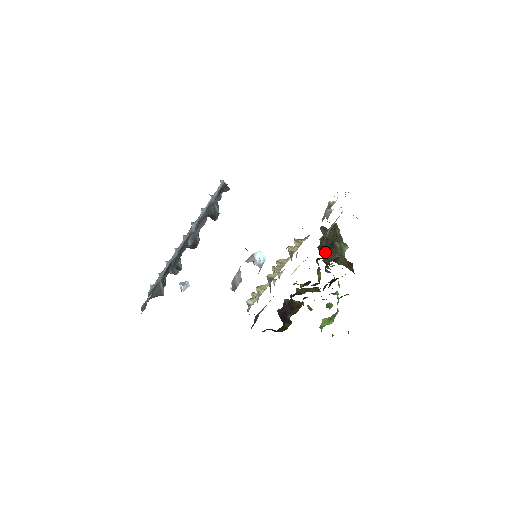
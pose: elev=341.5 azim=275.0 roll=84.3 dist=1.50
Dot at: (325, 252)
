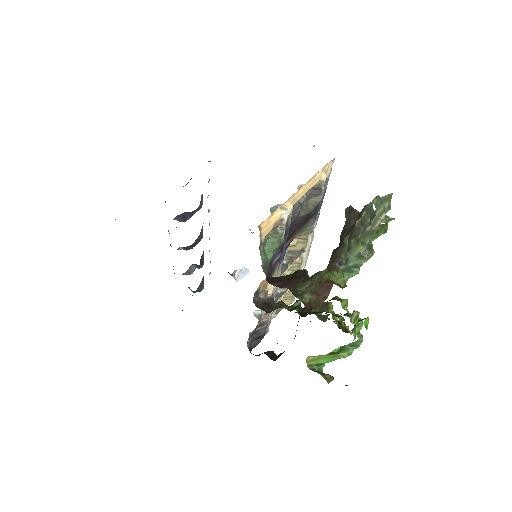
Dot at: occluded
